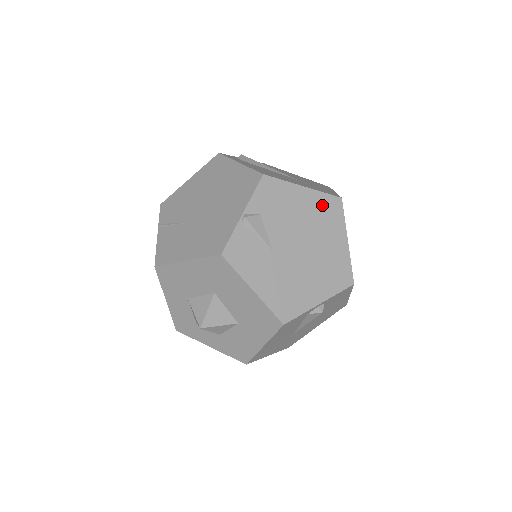
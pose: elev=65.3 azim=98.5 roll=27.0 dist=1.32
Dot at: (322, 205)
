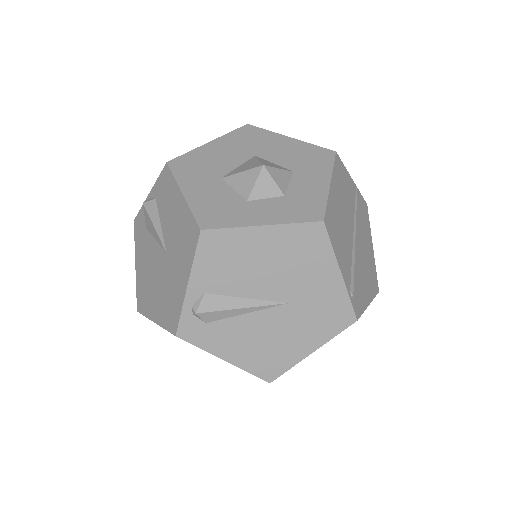
Dot at: occluded
